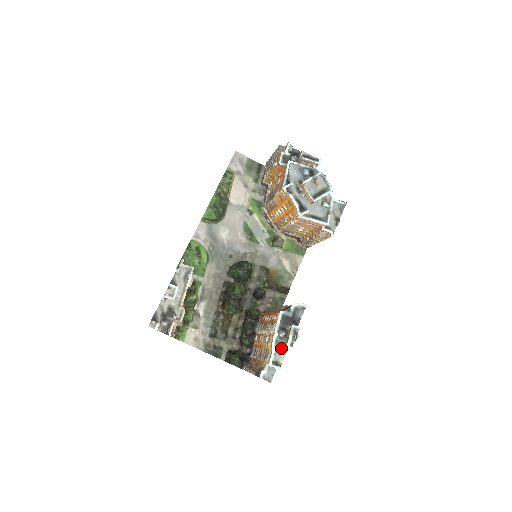
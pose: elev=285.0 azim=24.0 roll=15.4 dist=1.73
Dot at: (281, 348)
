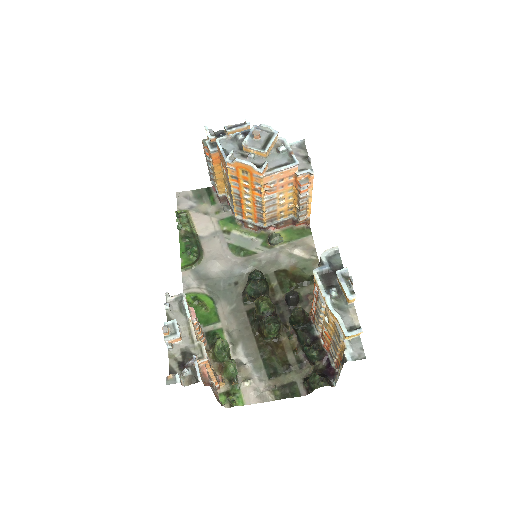
Dot at: (345, 309)
